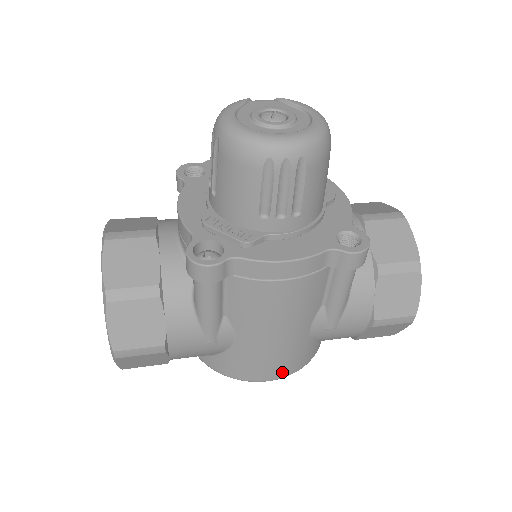
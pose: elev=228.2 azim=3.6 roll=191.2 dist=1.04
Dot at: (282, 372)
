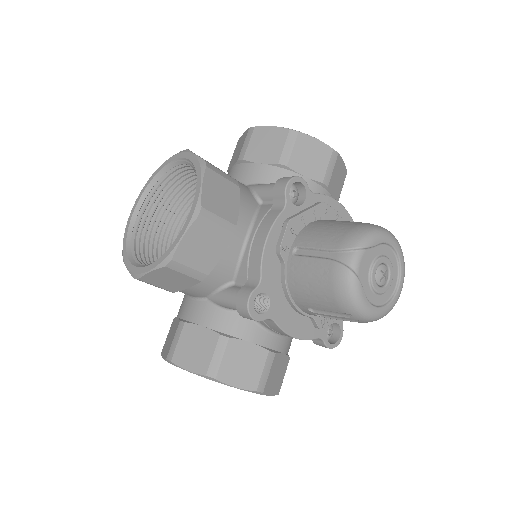
Dot at: occluded
